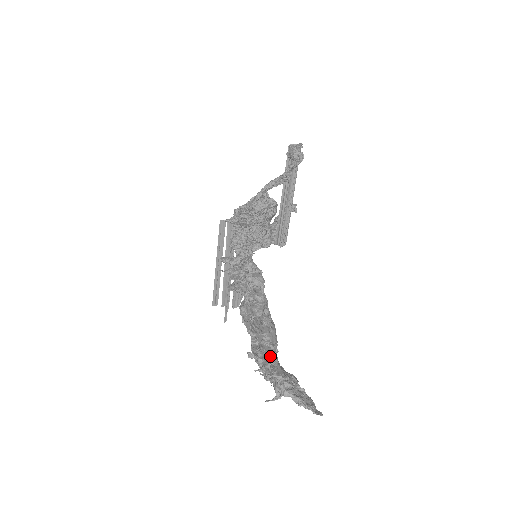
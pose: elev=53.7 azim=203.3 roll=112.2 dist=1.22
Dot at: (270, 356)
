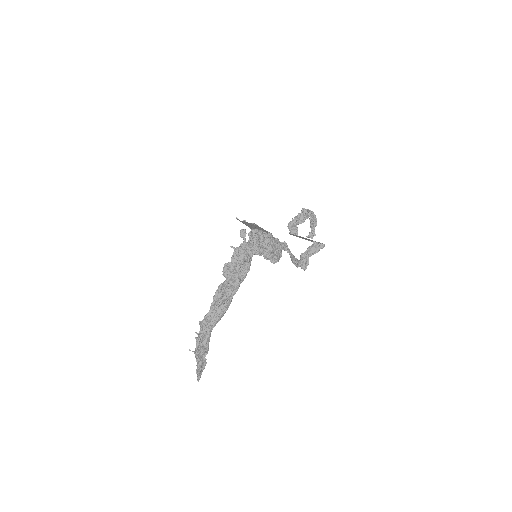
Dot at: (208, 329)
